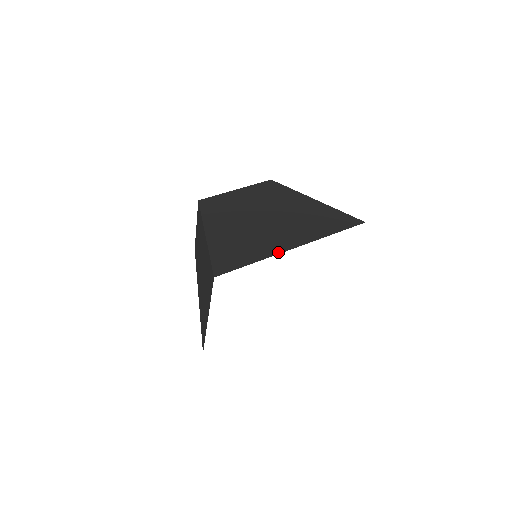
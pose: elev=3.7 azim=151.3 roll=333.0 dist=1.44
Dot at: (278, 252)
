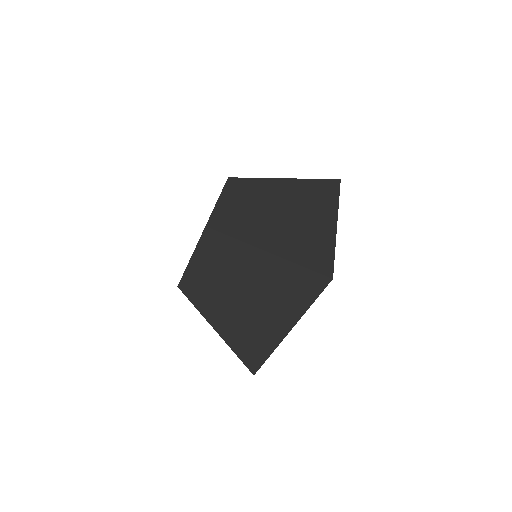
Dot at: (334, 232)
